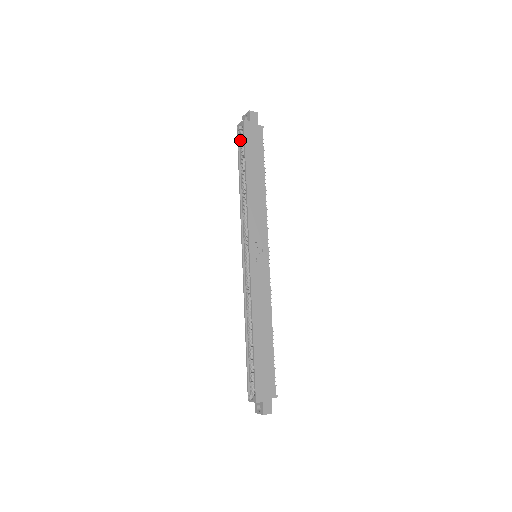
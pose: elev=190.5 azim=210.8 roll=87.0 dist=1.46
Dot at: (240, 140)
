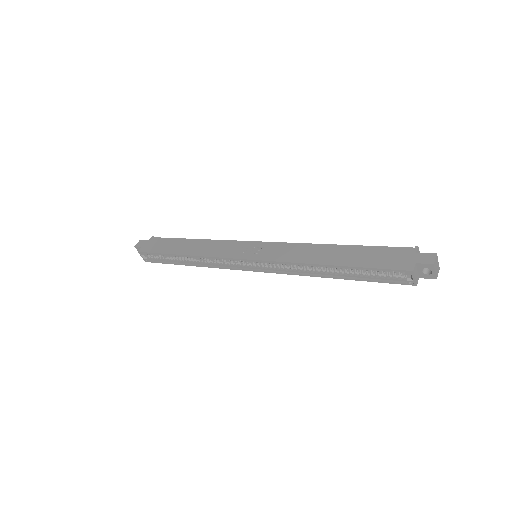
Dot at: (156, 260)
